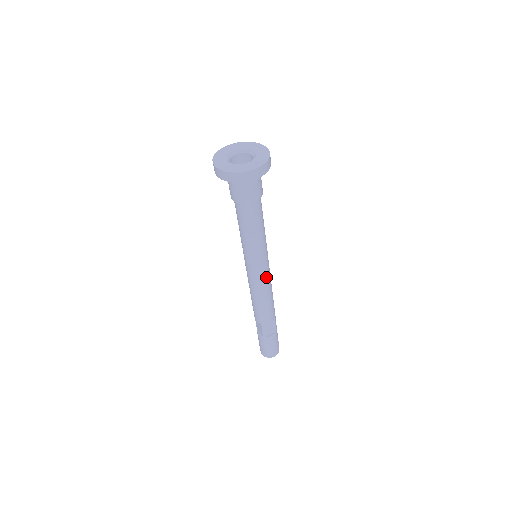
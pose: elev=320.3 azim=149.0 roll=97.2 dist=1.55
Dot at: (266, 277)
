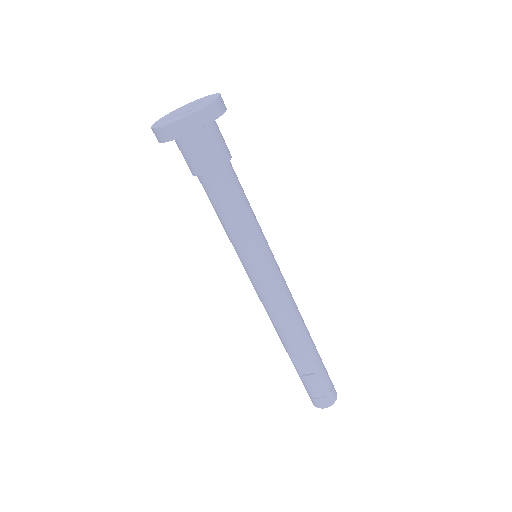
Dot at: (268, 288)
